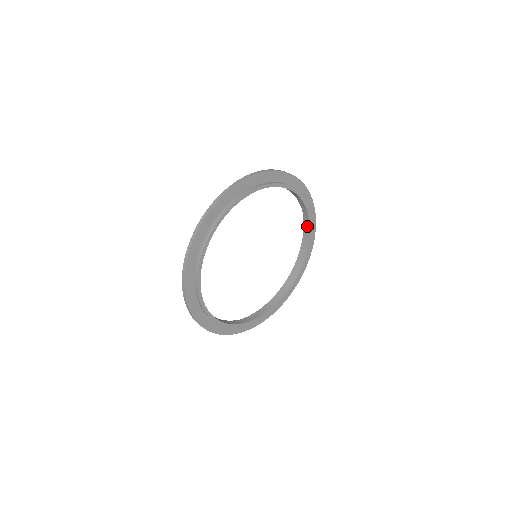
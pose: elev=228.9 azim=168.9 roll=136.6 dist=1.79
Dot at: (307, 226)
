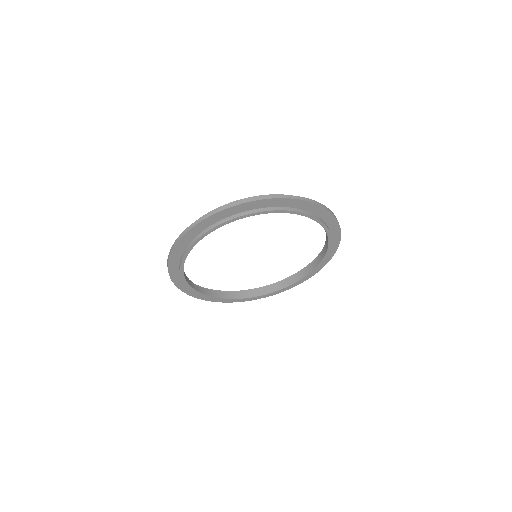
Dot at: occluded
